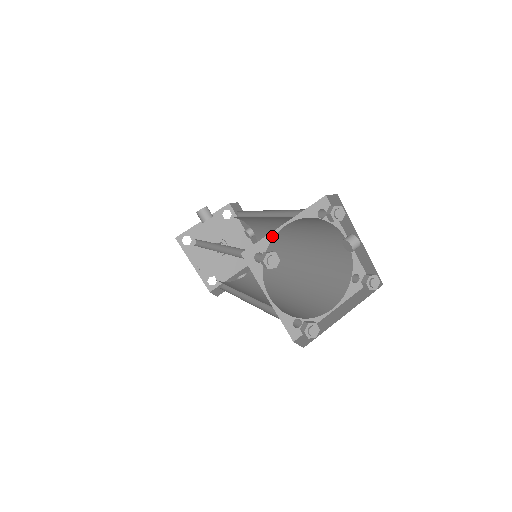
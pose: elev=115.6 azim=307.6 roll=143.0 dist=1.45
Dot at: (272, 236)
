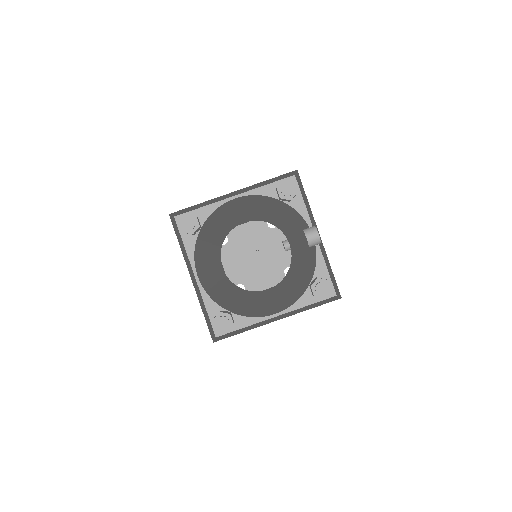
Dot at: (216, 206)
